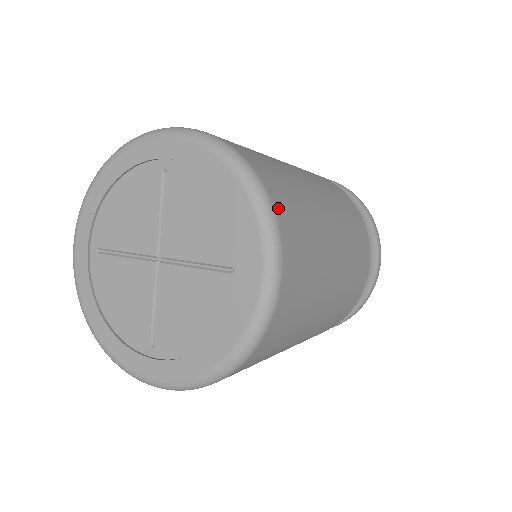
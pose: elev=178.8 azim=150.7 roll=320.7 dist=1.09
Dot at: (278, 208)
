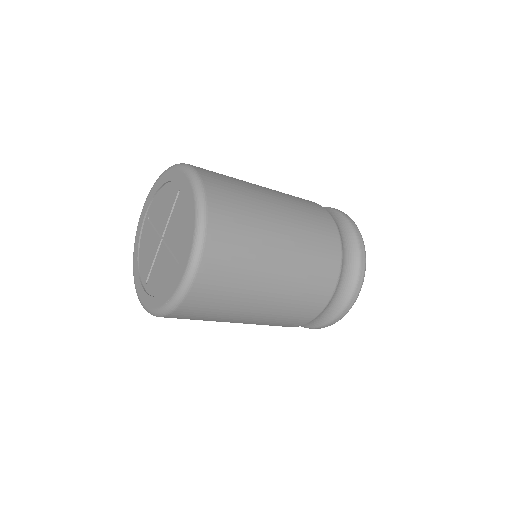
Dot at: (211, 240)
